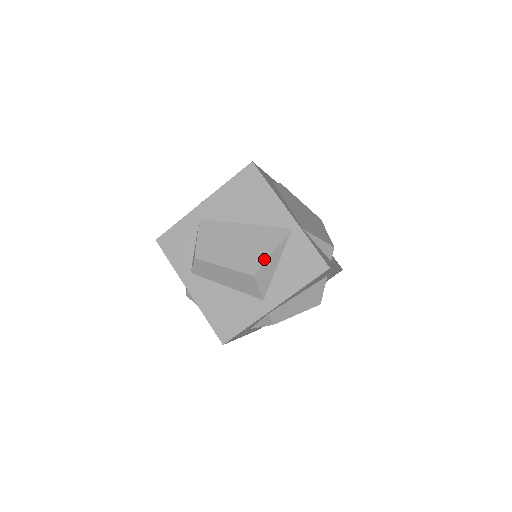
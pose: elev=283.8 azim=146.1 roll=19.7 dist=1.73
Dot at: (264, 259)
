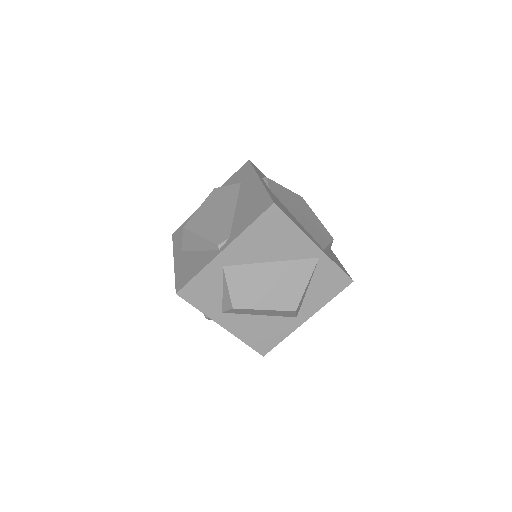
Dot at: (301, 293)
